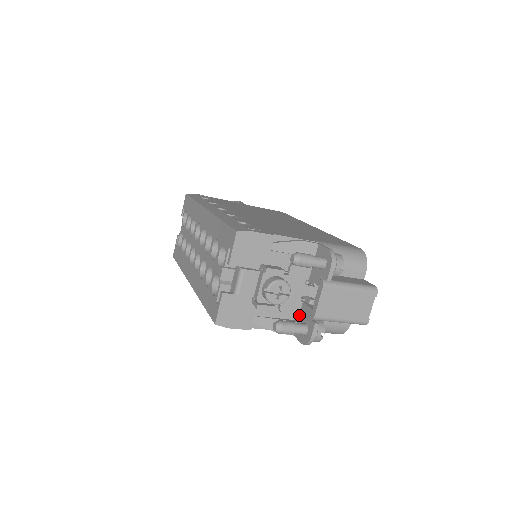
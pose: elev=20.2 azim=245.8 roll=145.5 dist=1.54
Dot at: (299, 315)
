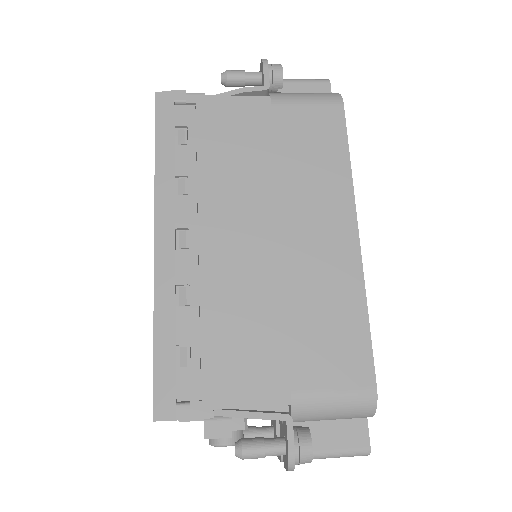
Dot at: occluded
